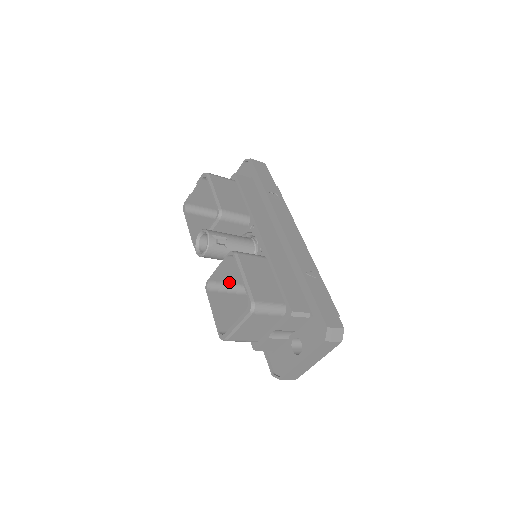
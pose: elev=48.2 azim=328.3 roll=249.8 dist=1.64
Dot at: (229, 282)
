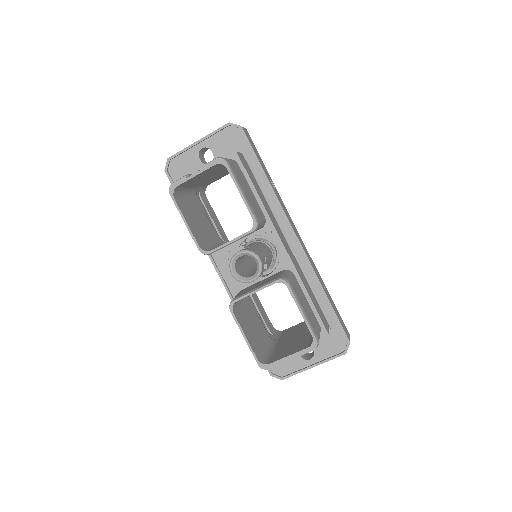
Dot at: occluded
